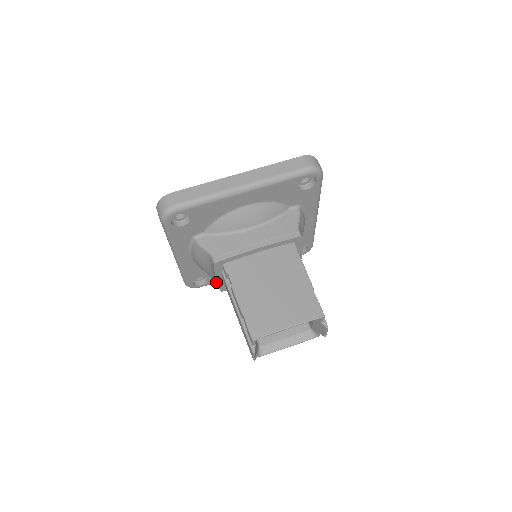
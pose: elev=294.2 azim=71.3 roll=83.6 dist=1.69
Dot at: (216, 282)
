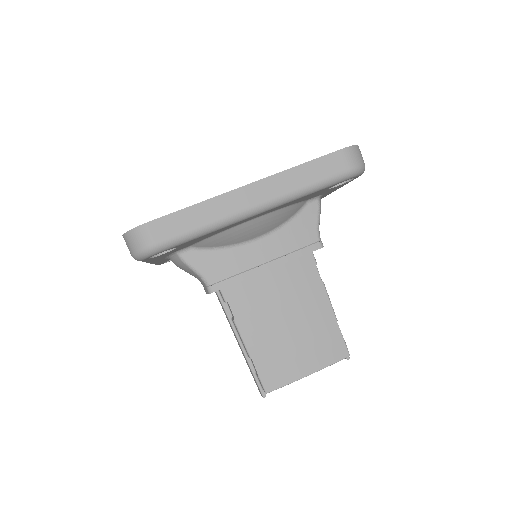
Dot at: occluded
